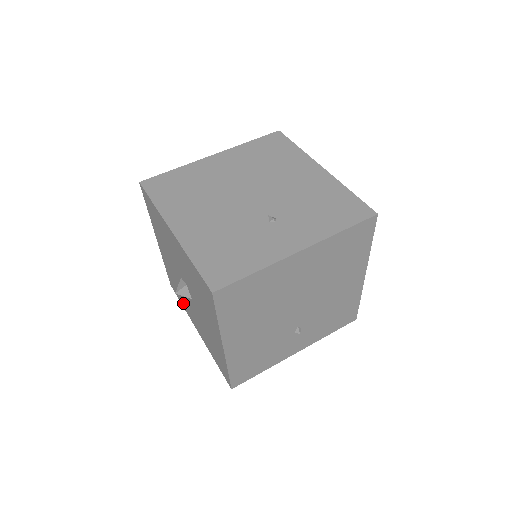
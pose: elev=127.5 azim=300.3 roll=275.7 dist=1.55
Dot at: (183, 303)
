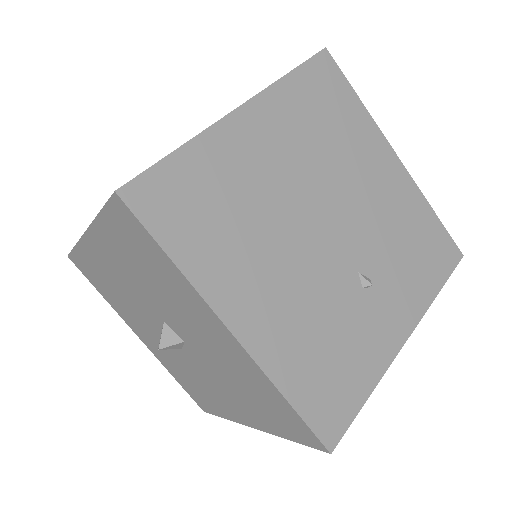
Dot at: (112, 301)
